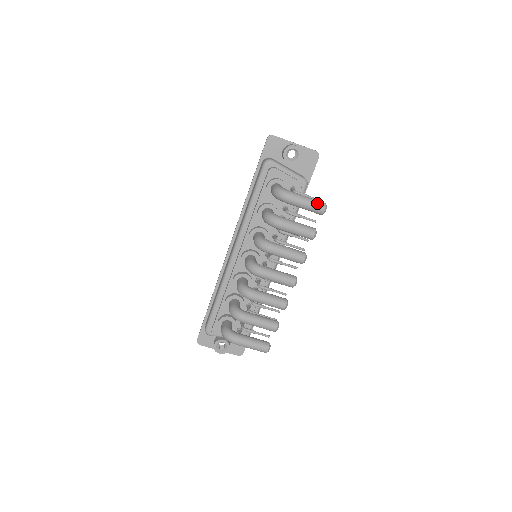
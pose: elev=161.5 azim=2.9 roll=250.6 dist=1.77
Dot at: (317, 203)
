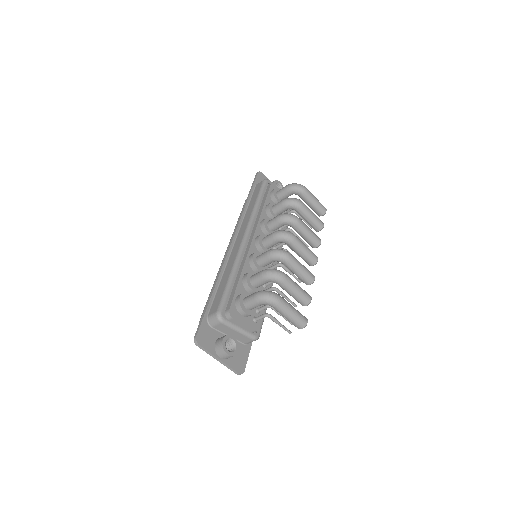
Dot at: occluded
